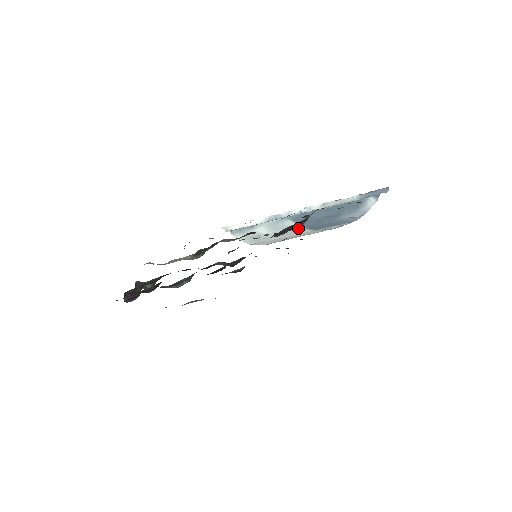
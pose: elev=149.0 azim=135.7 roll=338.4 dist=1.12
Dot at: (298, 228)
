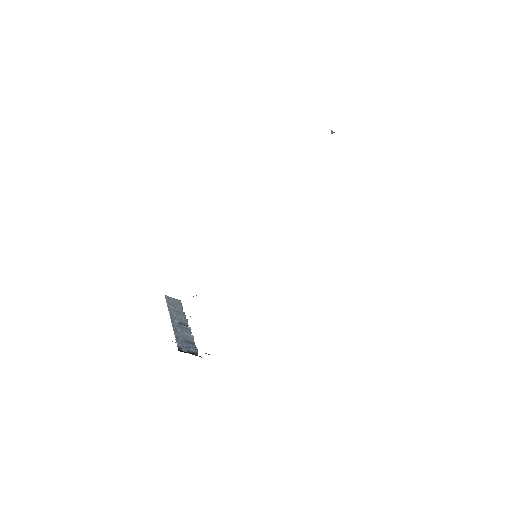
Dot at: occluded
